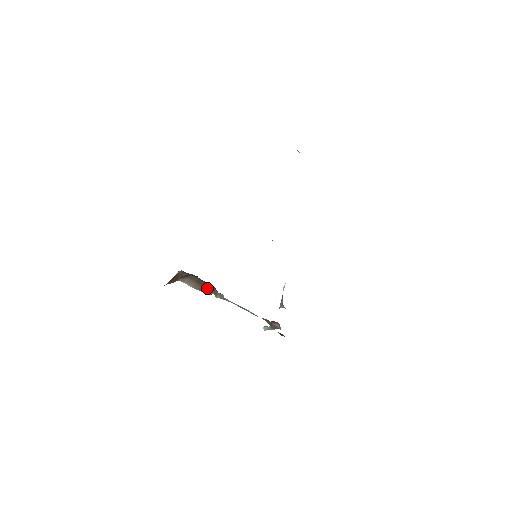
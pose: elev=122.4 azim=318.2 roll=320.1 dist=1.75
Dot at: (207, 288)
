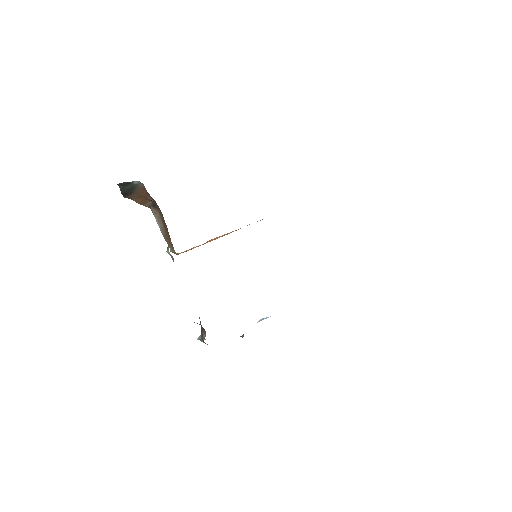
Dot at: (170, 238)
